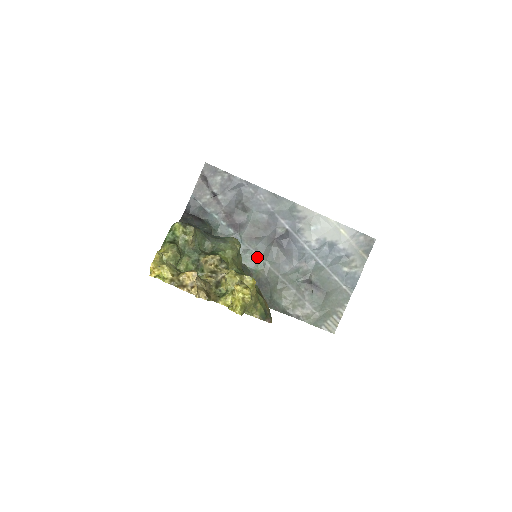
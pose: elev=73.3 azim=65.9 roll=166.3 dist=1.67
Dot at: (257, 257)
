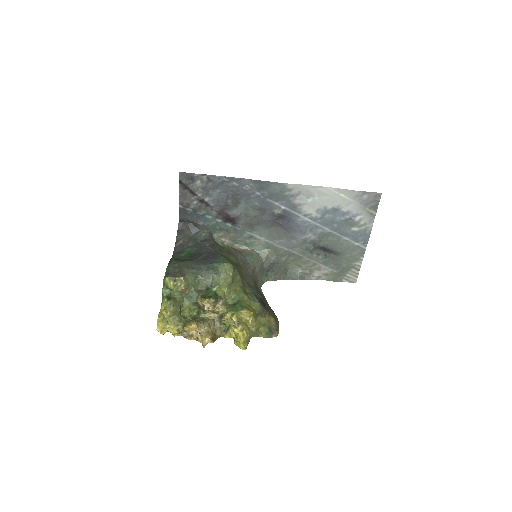
Dot at: (262, 240)
